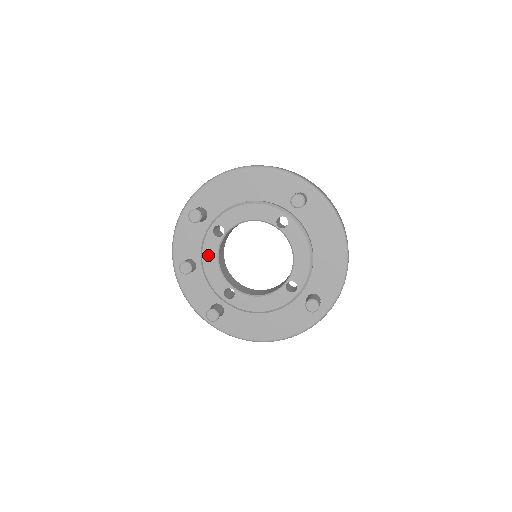
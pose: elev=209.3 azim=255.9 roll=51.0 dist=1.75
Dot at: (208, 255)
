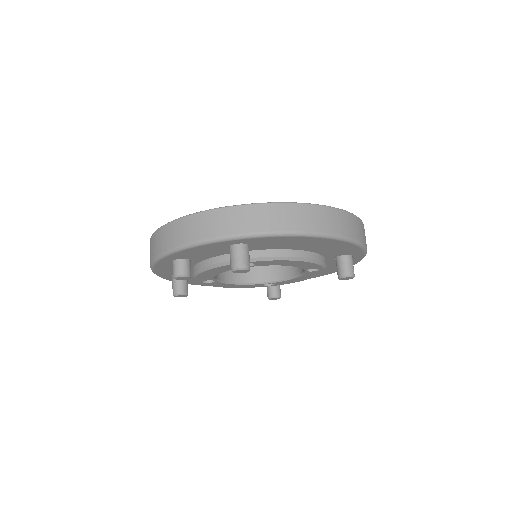
Dot at: (216, 270)
